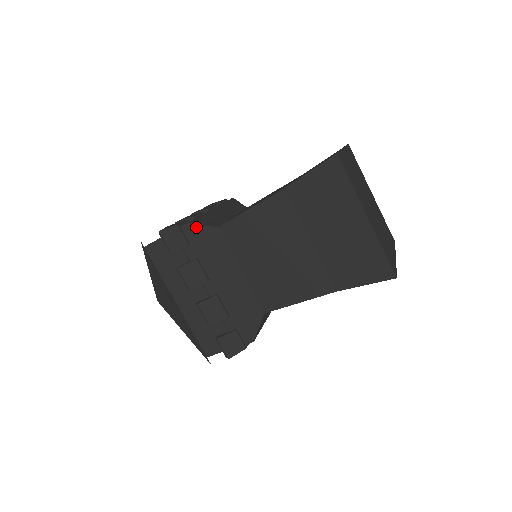
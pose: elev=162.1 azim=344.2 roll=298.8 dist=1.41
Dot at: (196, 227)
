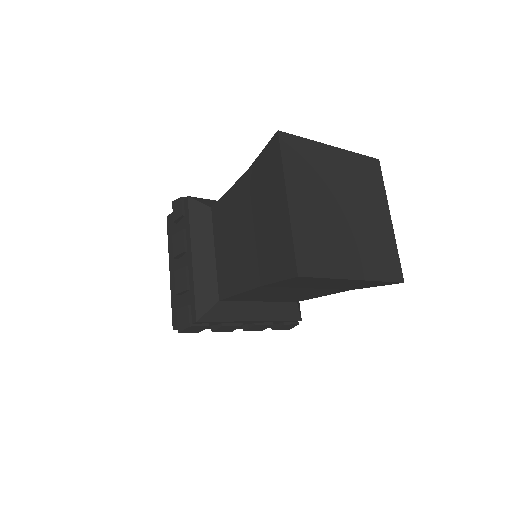
Dot at: (193, 202)
